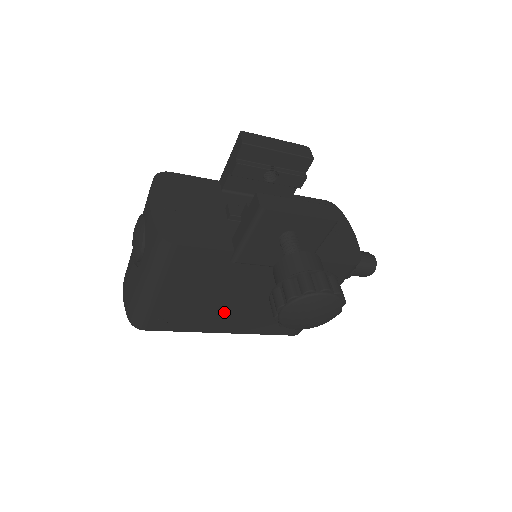
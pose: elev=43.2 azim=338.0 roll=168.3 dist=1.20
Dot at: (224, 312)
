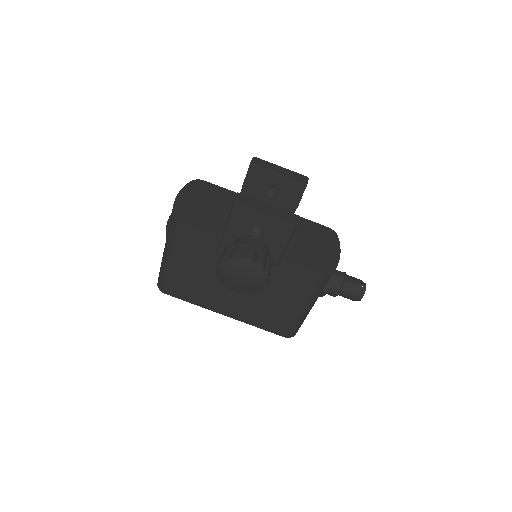
Dot at: (222, 293)
